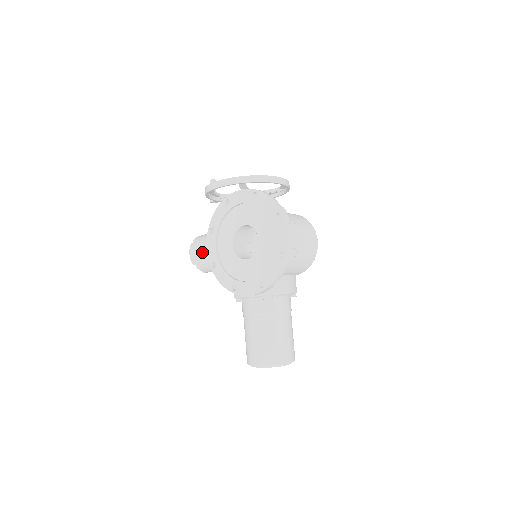
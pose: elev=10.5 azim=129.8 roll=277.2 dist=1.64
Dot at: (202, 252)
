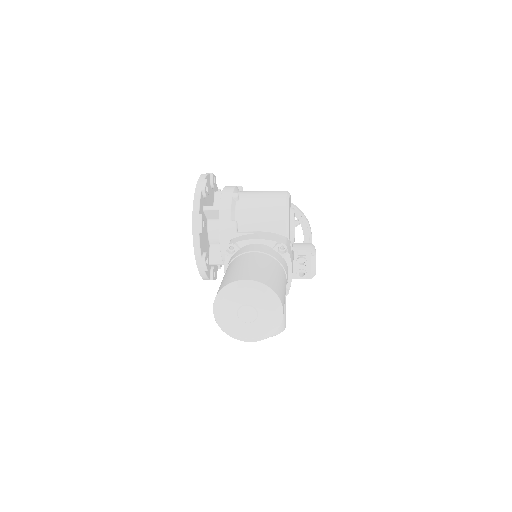
Dot at: occluded
